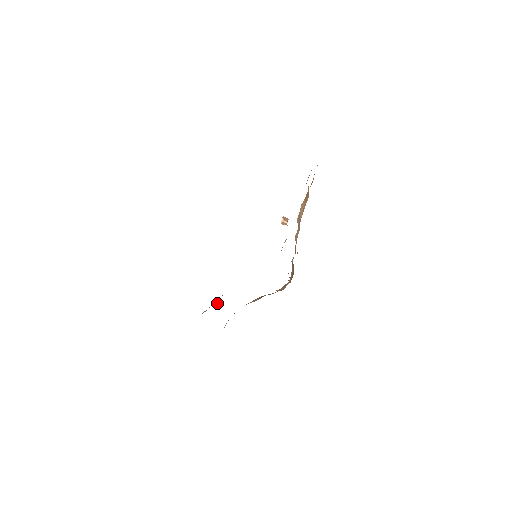
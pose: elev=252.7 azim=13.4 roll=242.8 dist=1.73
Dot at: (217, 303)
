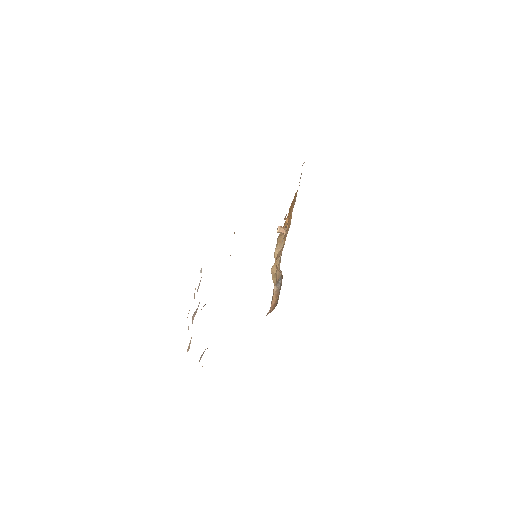
Dot at: occluded
